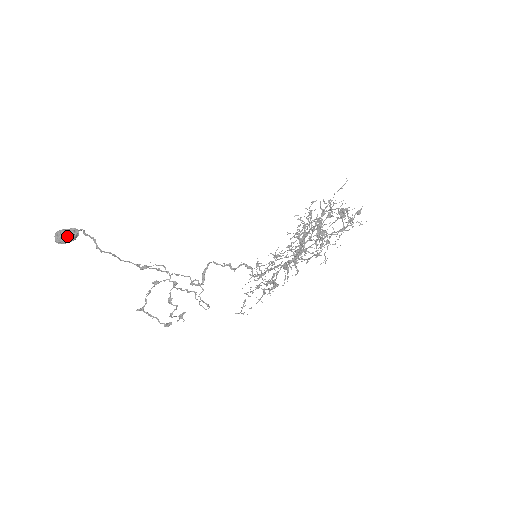
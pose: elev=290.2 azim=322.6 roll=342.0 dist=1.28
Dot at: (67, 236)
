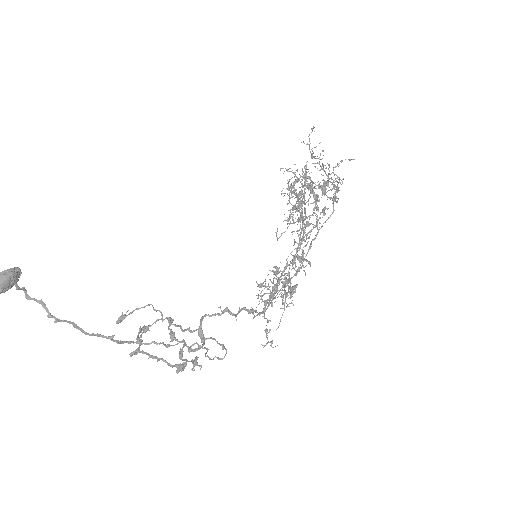
Dot at: (4, 275)
